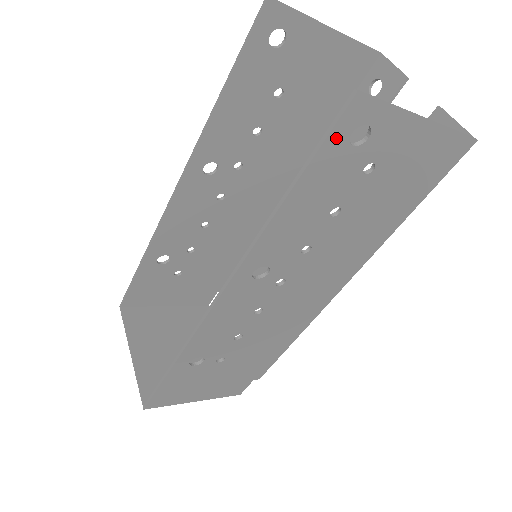
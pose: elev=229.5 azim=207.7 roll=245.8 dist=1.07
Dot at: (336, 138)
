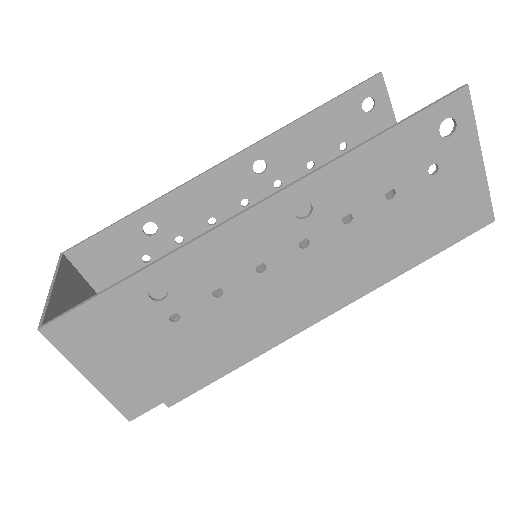
Dot at: (436, 112)
